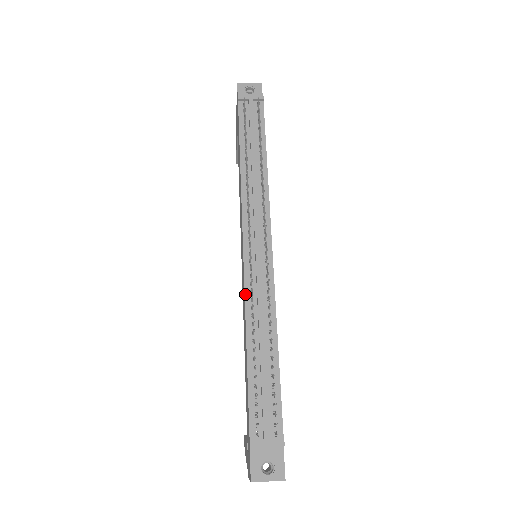
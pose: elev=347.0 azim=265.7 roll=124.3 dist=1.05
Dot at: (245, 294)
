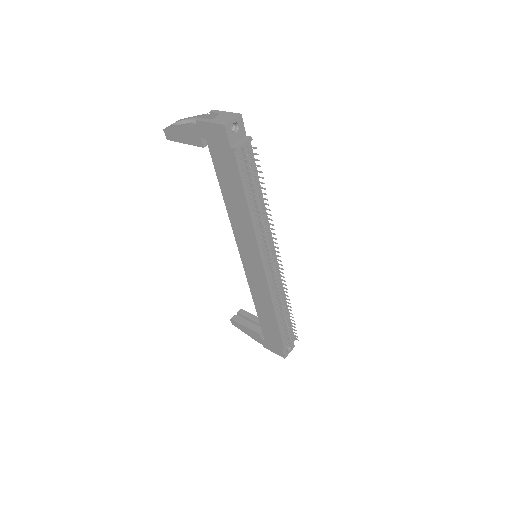
Dot at: (270, 292)
